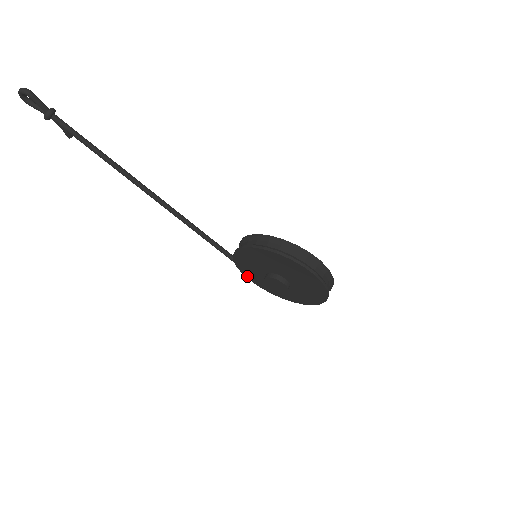
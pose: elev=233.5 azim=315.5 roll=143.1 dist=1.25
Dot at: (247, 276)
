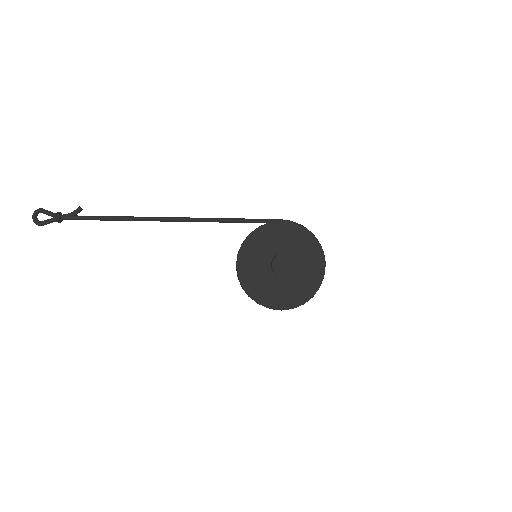
Dot at: occluded
